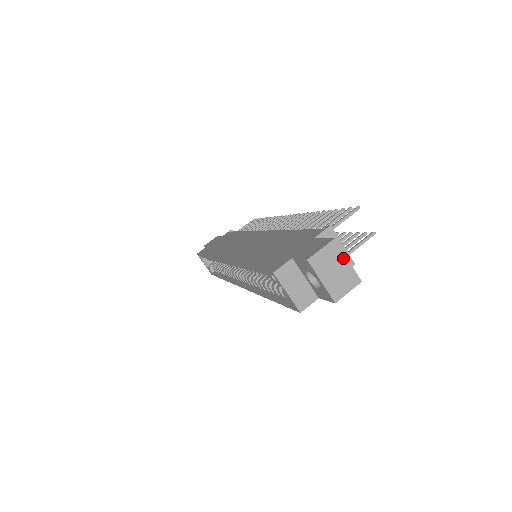
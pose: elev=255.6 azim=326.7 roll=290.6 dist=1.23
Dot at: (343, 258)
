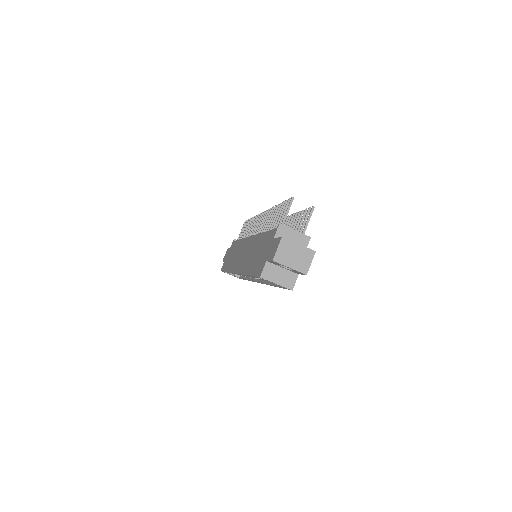
Dot at: (295, 245)
